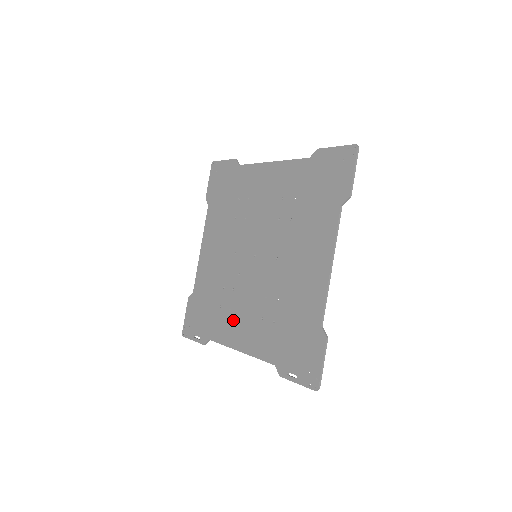
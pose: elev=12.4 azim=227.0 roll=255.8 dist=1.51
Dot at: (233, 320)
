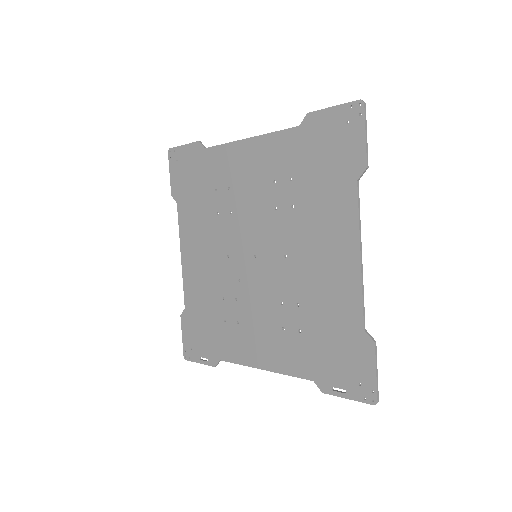
Dot at: (245, 335)
